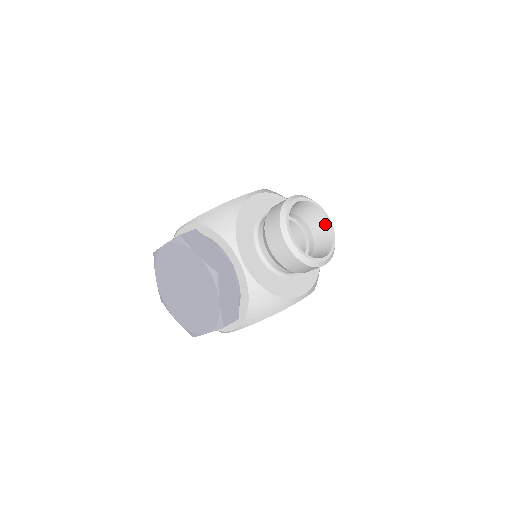
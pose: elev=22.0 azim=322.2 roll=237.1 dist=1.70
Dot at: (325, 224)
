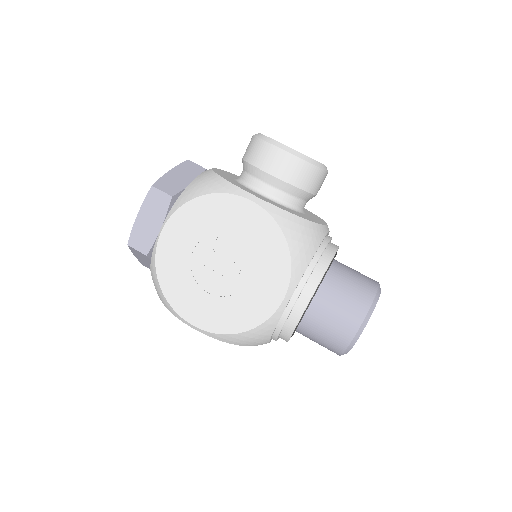
Dot at: occluded
